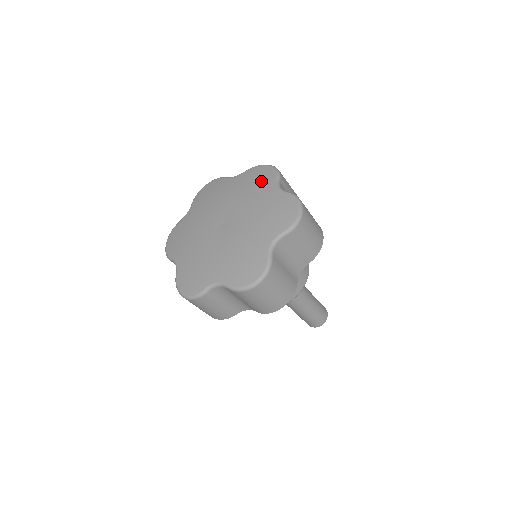
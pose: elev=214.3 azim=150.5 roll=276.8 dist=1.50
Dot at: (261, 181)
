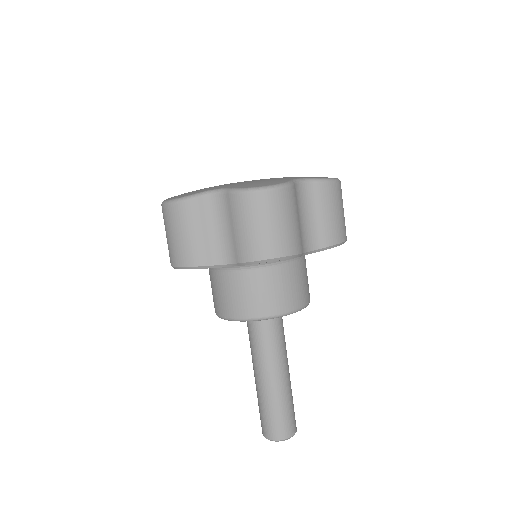
Dot at: occluded
